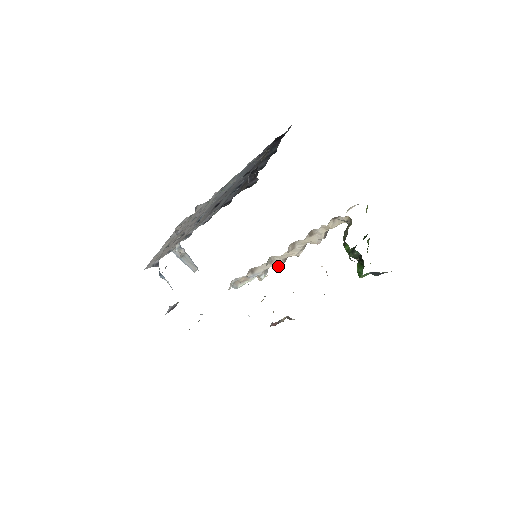
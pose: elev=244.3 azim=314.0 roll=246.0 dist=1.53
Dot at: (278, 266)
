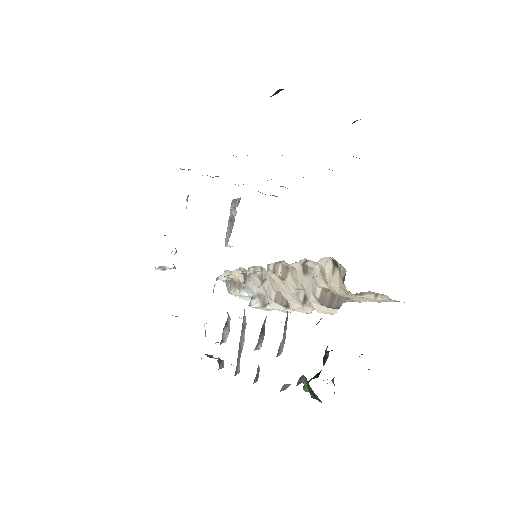
Dot at: (269, 300)
